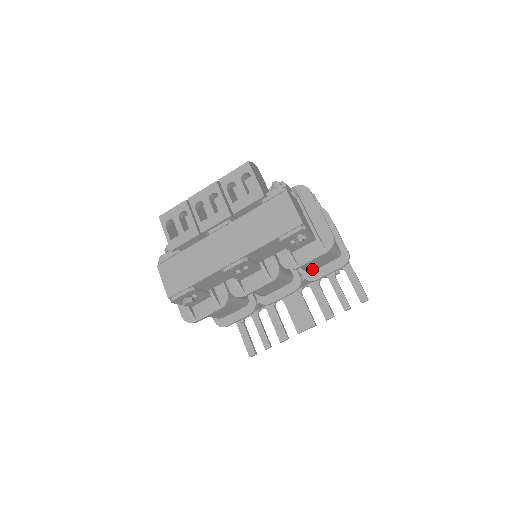
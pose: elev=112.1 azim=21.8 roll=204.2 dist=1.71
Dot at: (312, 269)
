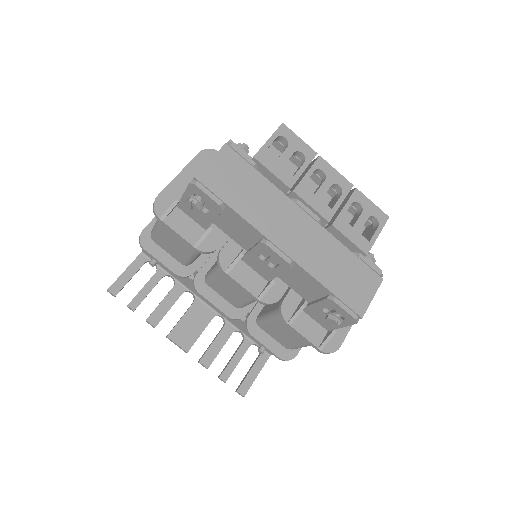
Dot at: (265, 327)
